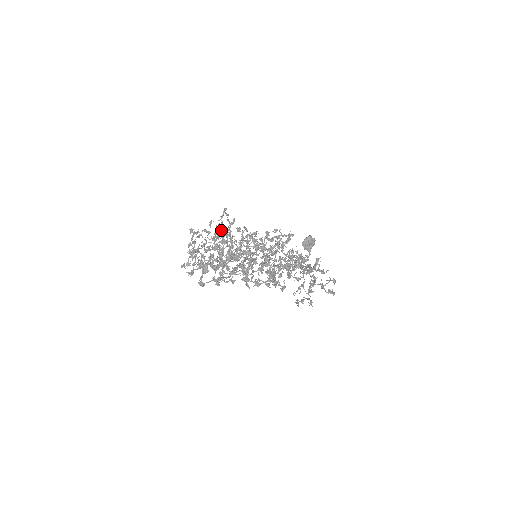
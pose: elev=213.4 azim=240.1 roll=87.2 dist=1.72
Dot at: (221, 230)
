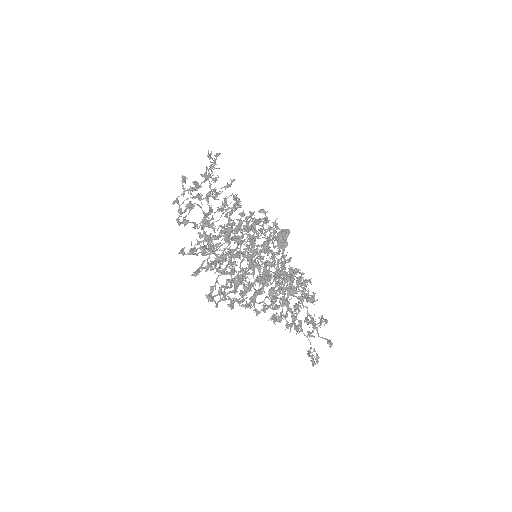
Dot at: (219, 194)
